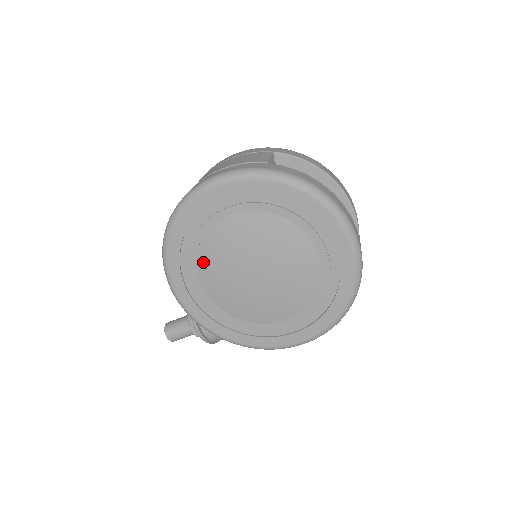
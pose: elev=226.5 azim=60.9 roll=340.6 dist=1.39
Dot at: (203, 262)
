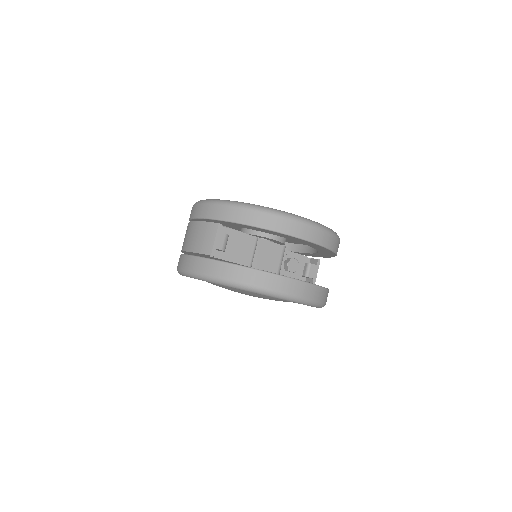
Dot at: occluded
